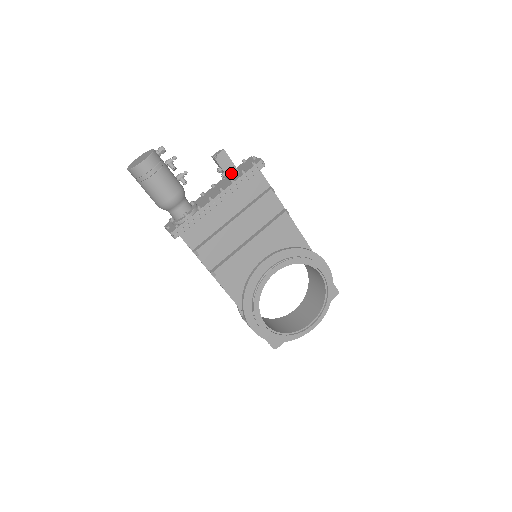
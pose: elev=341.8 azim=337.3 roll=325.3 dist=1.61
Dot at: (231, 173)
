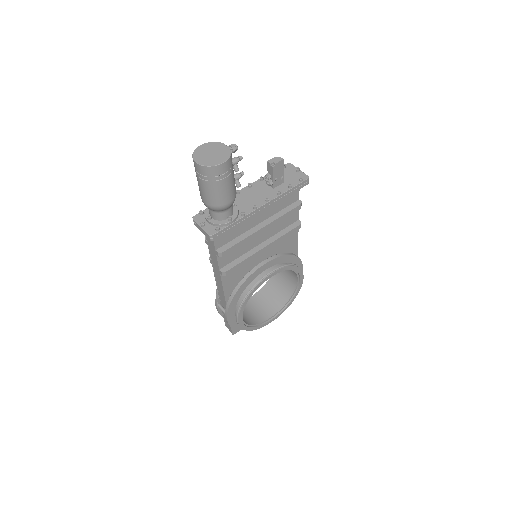
Dot at: (277, 182)
